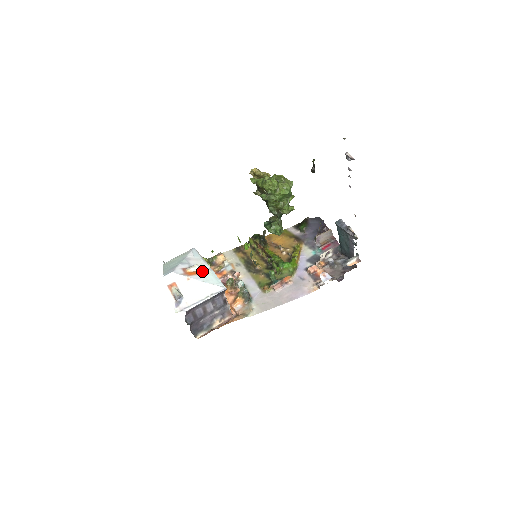
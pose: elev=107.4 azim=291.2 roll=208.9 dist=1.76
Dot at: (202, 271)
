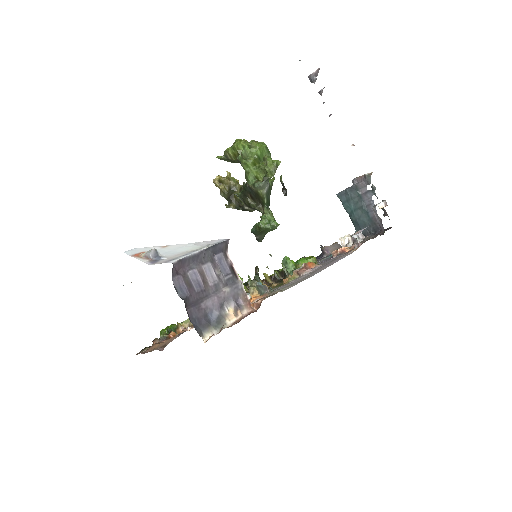
Dot at: occluded
